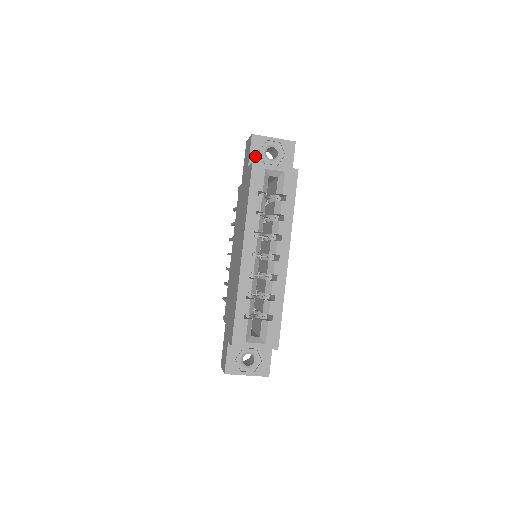
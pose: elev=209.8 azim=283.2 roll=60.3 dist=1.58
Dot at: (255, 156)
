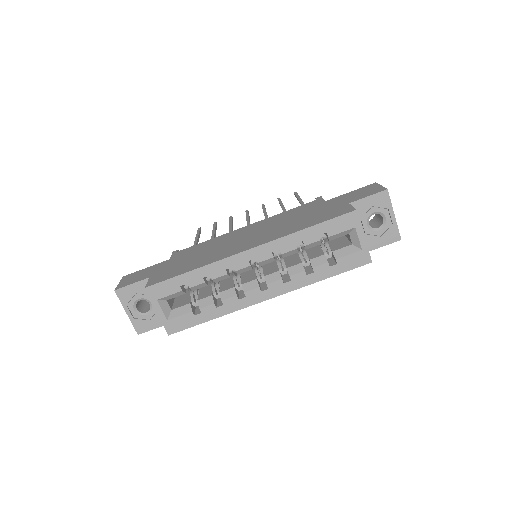
Dot at: (364, 205)
